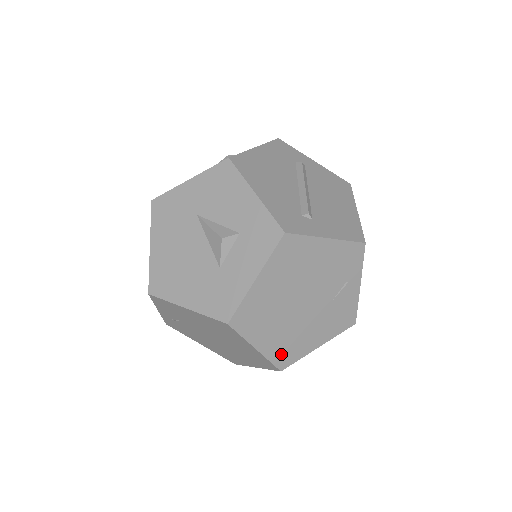
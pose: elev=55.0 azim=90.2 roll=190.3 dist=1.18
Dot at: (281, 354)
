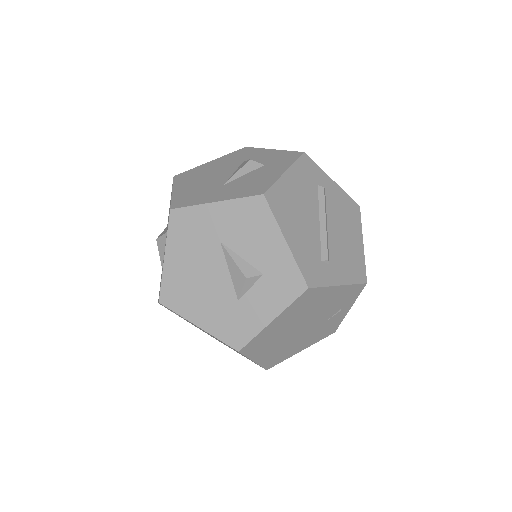
Dot at: (271, 360)
